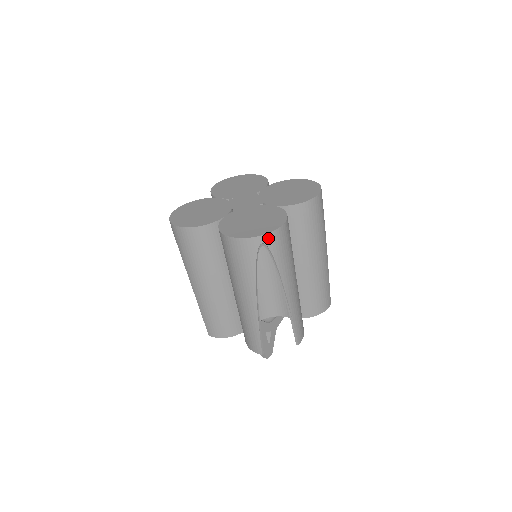
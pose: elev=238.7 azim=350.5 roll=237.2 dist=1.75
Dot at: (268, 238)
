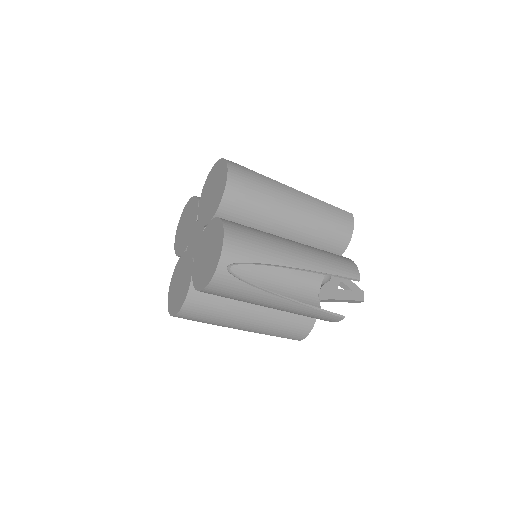
Dot at: (225, 259)
